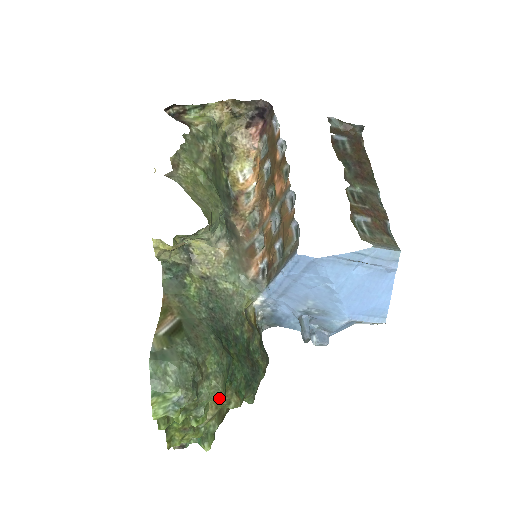
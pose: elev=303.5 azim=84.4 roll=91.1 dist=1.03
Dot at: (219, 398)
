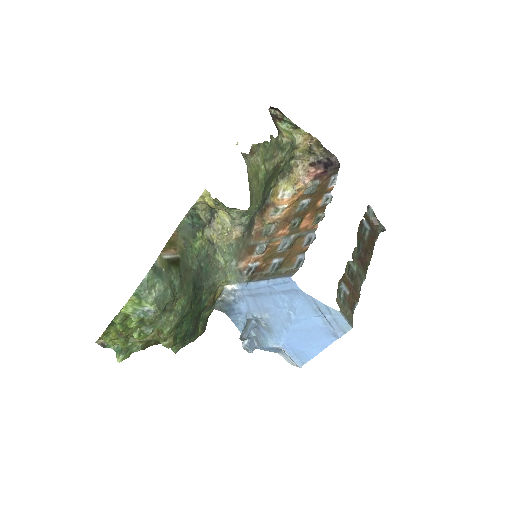
Dot at: (167, 331)
